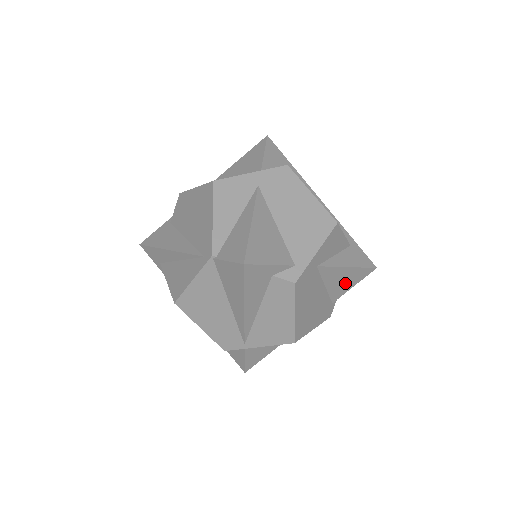
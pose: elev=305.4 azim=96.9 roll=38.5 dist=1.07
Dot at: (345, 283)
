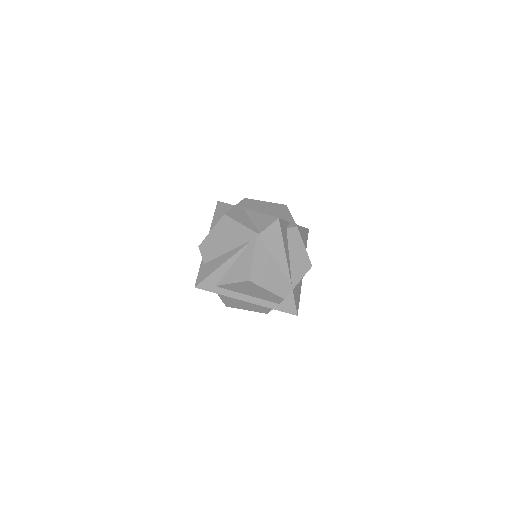
Dot at: (304, 239)
